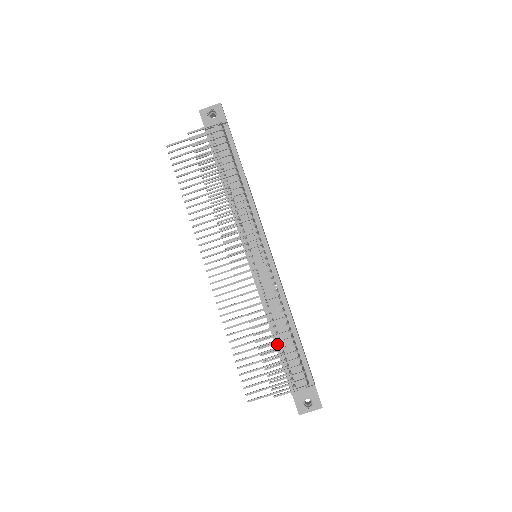
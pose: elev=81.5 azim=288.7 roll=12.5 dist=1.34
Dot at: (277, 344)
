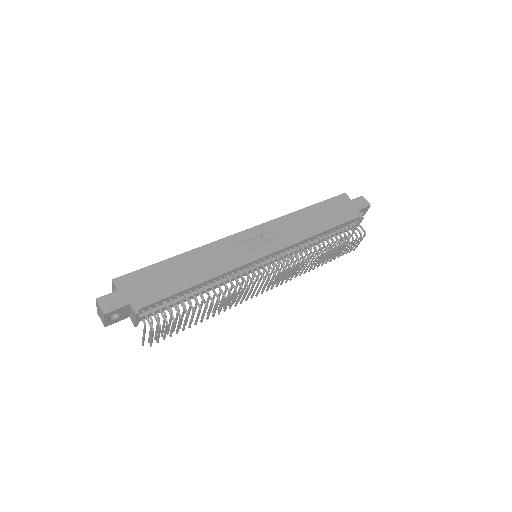
Dot at: (323, 241)
